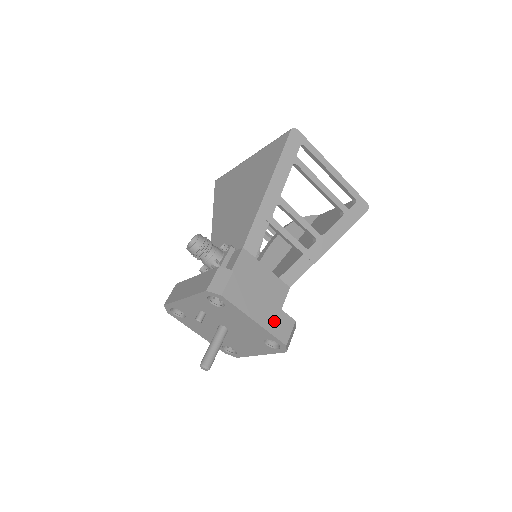
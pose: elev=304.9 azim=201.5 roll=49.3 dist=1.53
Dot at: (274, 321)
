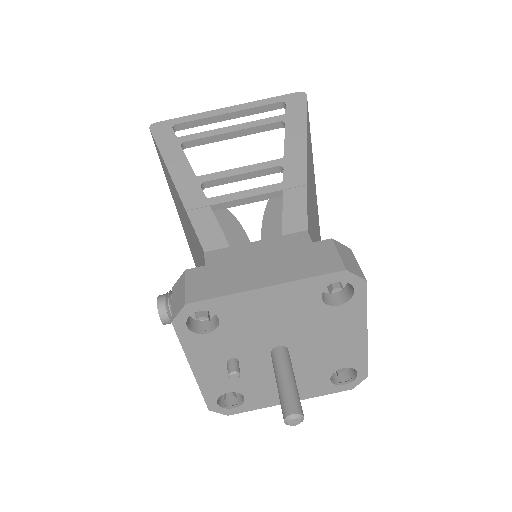
Dot at: (297, 264)
